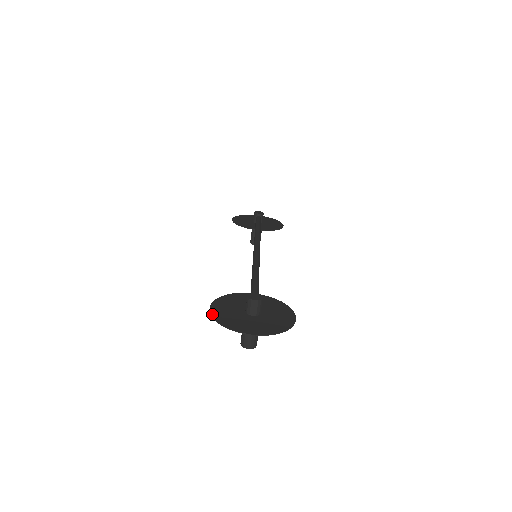
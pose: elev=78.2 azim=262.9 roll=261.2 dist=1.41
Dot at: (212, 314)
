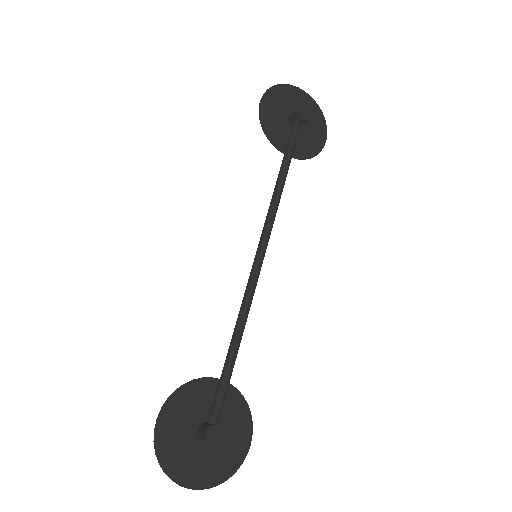
Dot at: (155, 439)
